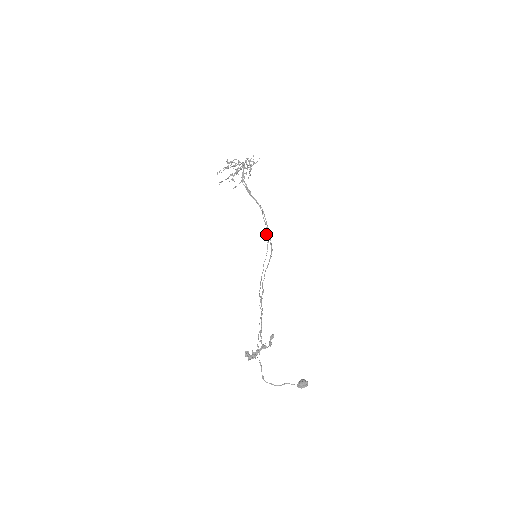
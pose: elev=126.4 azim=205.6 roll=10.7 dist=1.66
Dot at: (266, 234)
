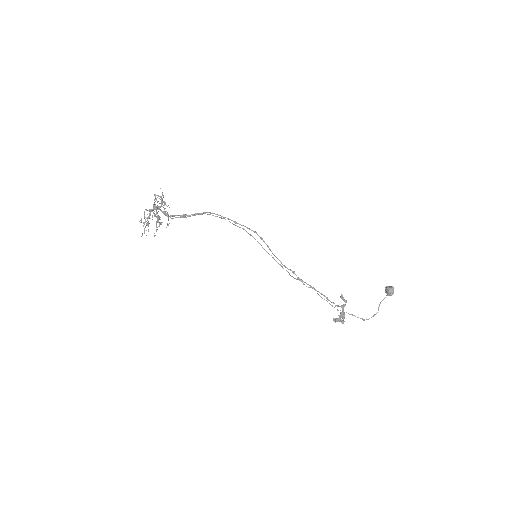
Dot at: occluded
